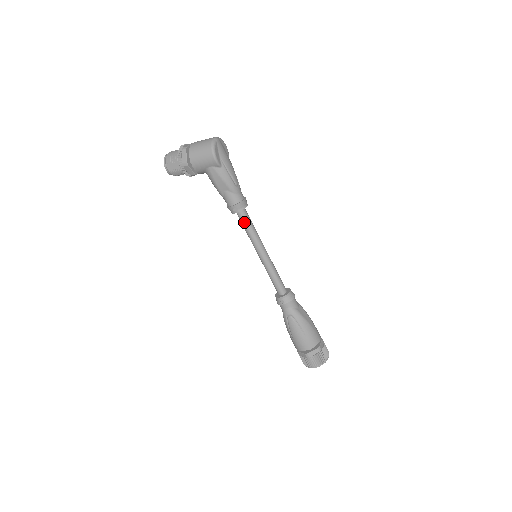
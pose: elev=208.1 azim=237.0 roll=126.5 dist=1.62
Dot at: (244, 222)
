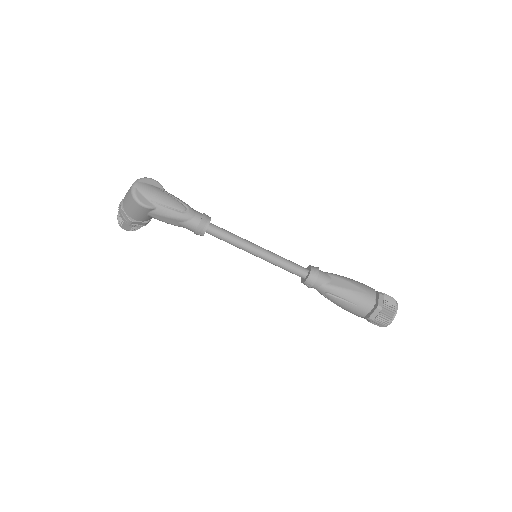
Dot at: (218, 237)
